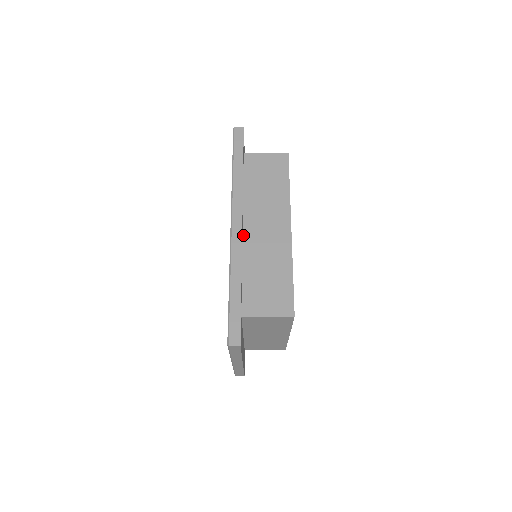
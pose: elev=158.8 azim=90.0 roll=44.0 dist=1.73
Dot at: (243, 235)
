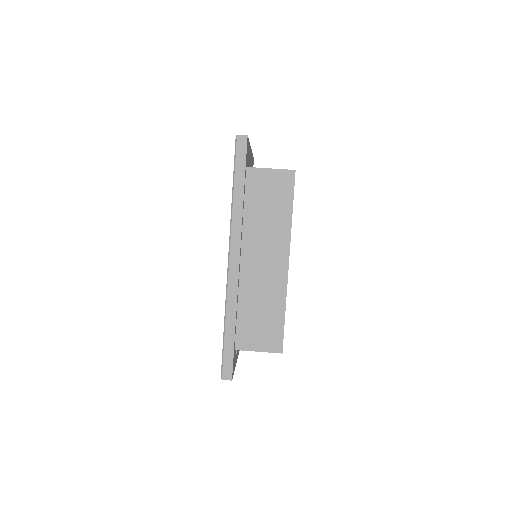
Dot at: (240, 268)
